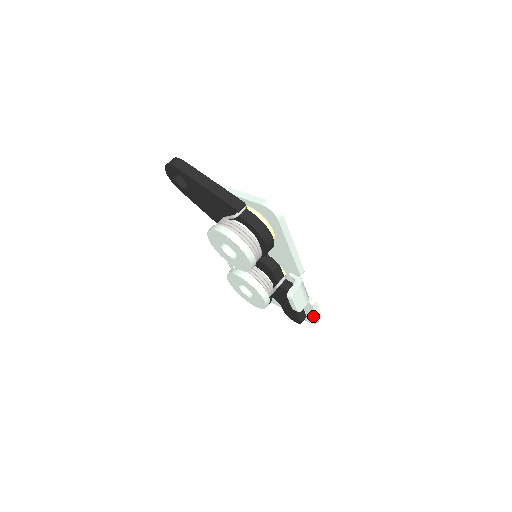
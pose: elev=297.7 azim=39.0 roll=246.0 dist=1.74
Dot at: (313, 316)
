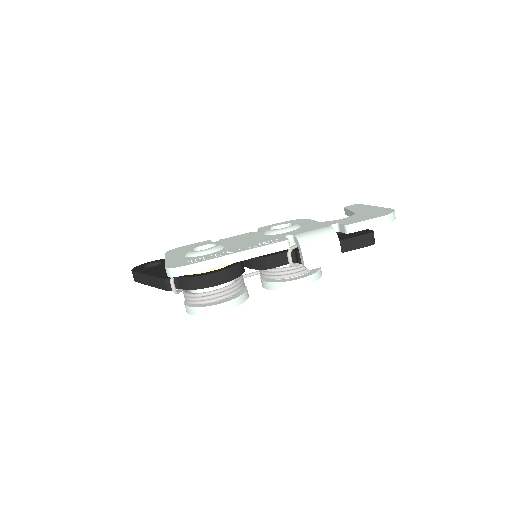
Dot at: occluded
